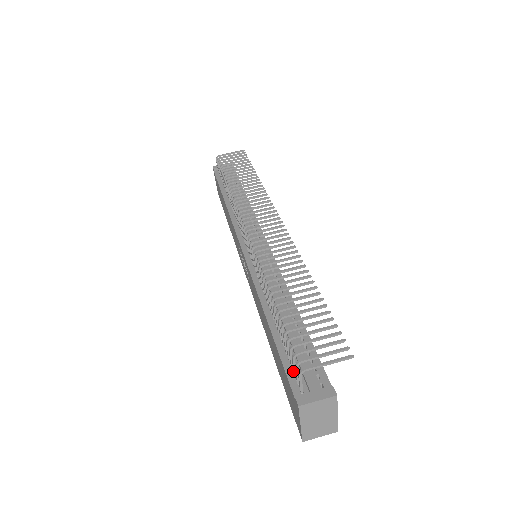
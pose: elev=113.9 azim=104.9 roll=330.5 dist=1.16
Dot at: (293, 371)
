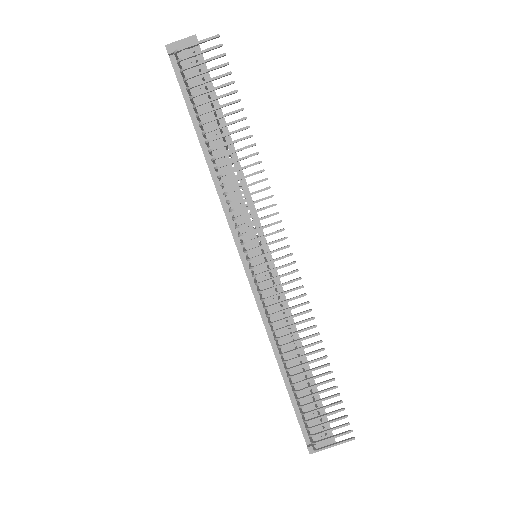
Dot at: occluded
